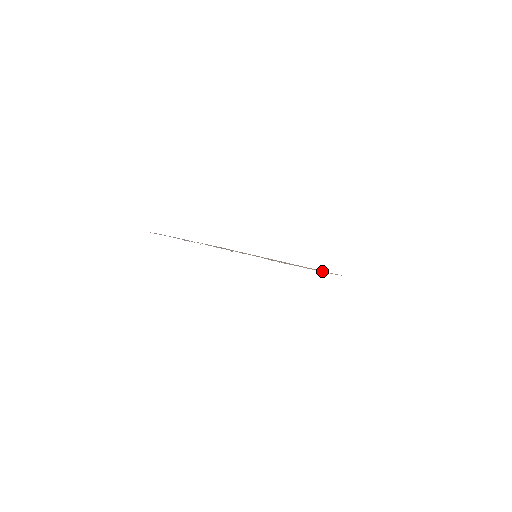
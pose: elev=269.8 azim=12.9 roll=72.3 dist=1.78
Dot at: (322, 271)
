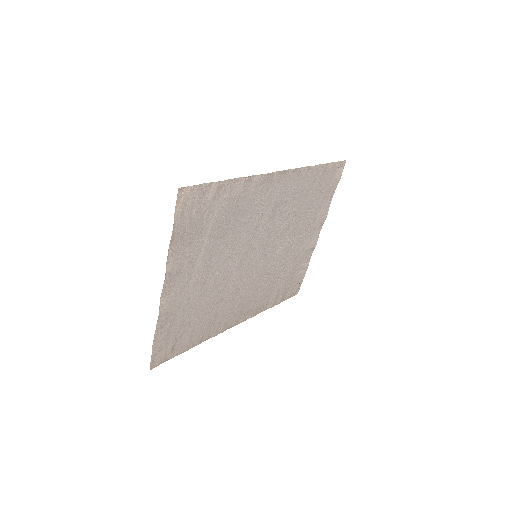
Dot at: (242, 179)
